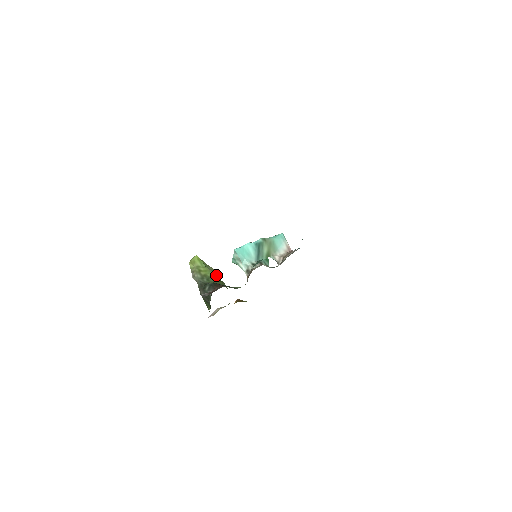
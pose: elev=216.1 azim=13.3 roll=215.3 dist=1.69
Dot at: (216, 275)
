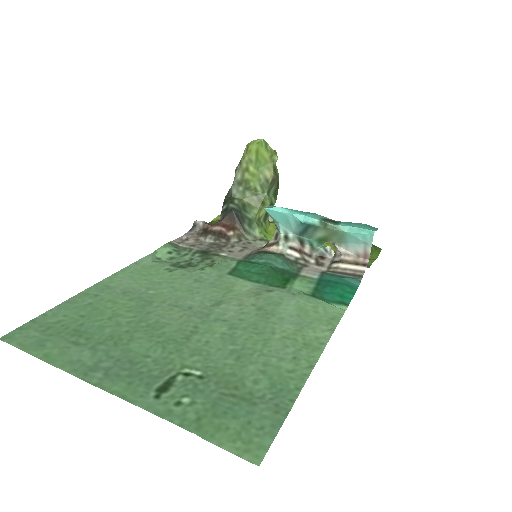
Dot at: (266, 188)
